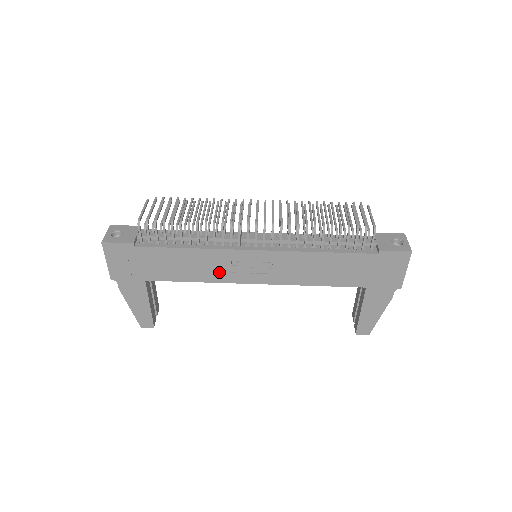
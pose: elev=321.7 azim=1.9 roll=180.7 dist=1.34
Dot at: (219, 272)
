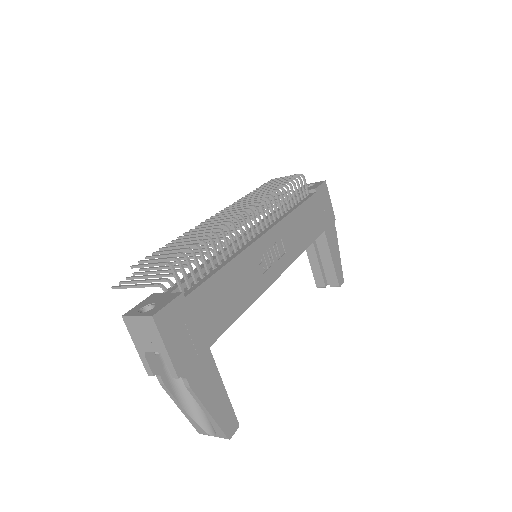
Dot at: (255, 281)
